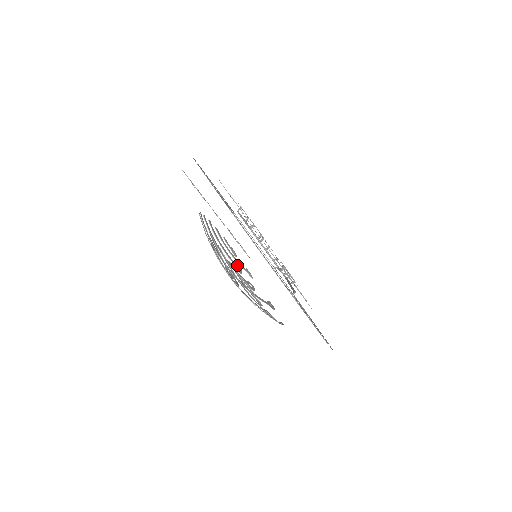
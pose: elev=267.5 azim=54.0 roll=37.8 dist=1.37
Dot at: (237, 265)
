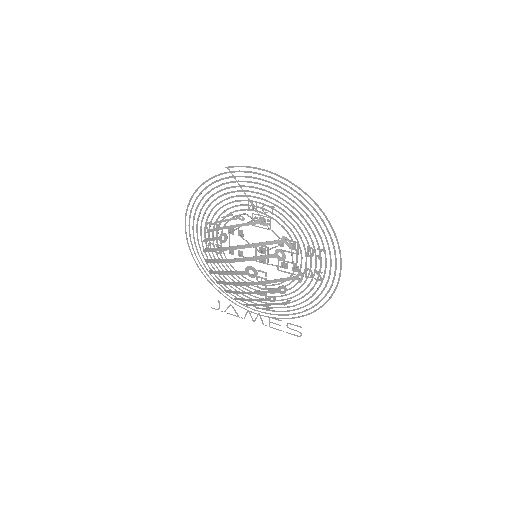
Dot at: (270, 301)
